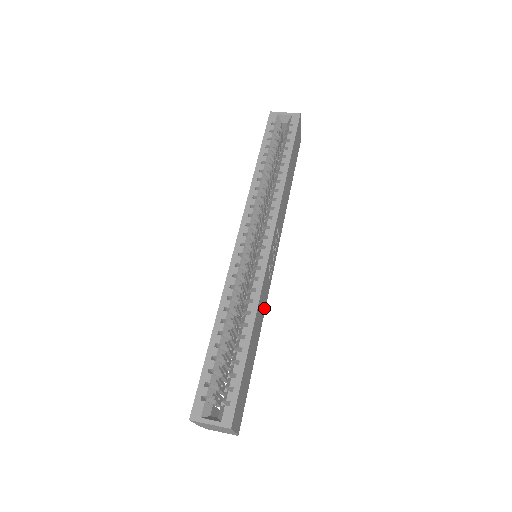
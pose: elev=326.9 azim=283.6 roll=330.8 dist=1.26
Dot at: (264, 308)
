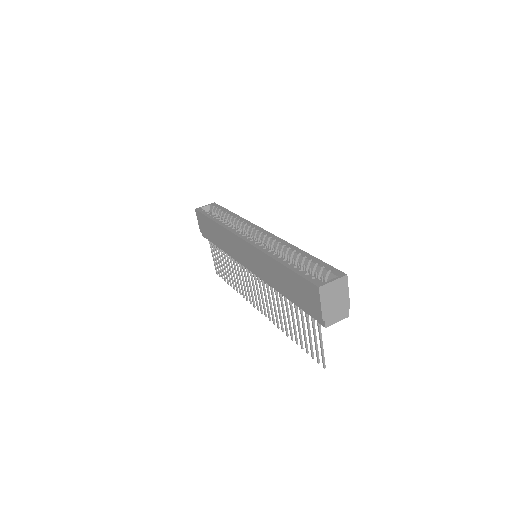
Dot at: occluded
